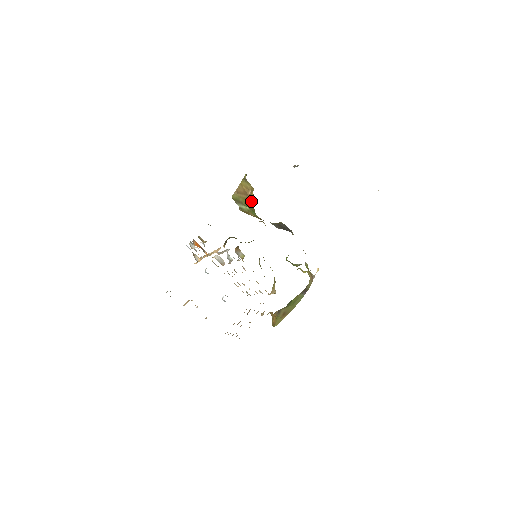
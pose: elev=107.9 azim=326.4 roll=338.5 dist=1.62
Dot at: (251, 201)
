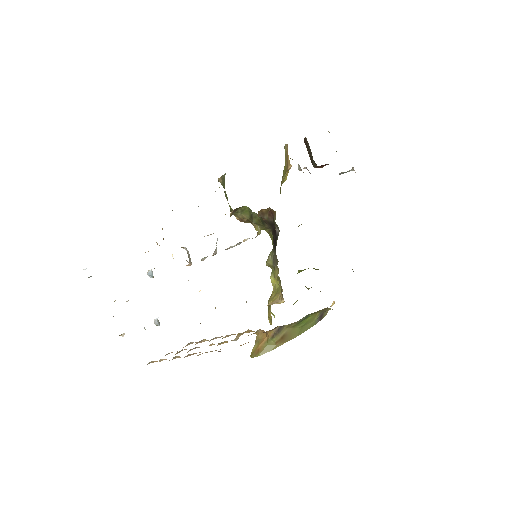
Dot at: (282, 182)
